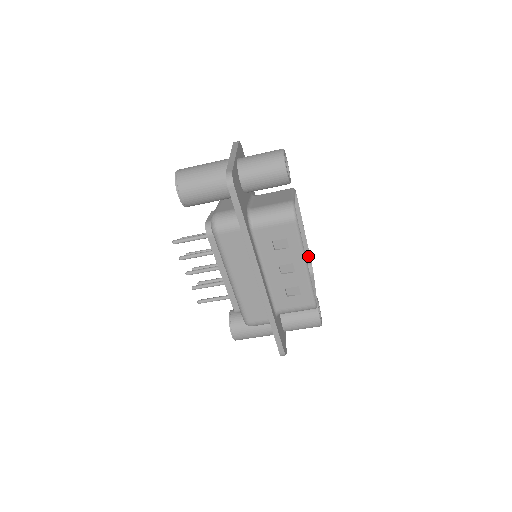
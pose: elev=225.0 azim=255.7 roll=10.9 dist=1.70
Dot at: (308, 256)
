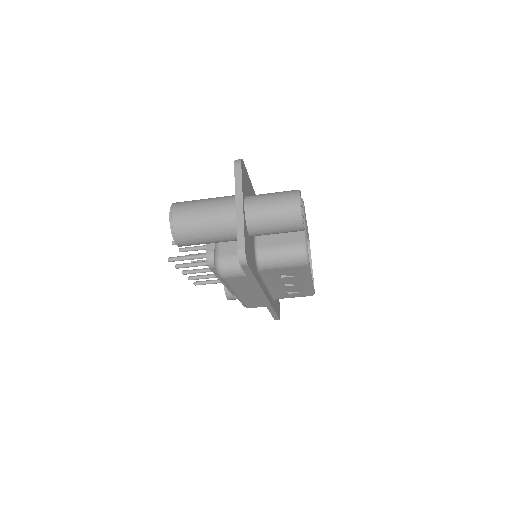
Dot at: occluded
